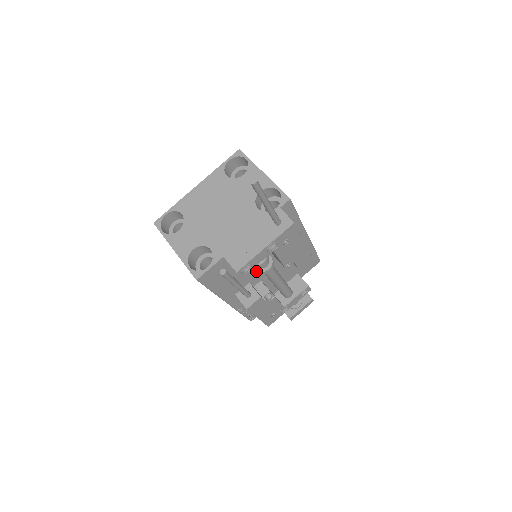
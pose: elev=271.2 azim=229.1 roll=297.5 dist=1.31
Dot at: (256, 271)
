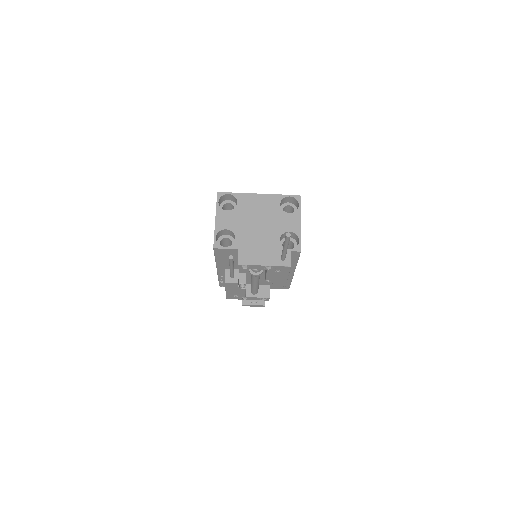
Dot at: occluded
